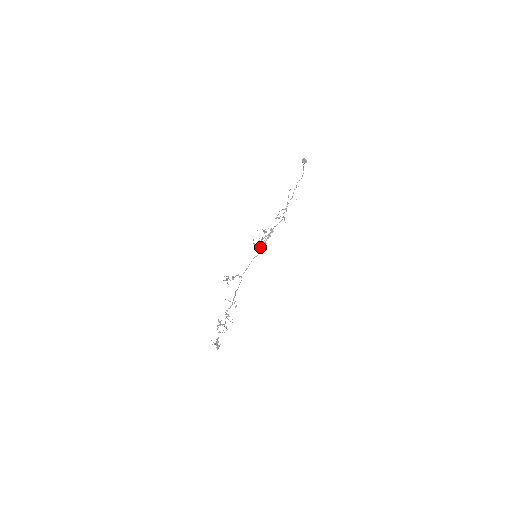
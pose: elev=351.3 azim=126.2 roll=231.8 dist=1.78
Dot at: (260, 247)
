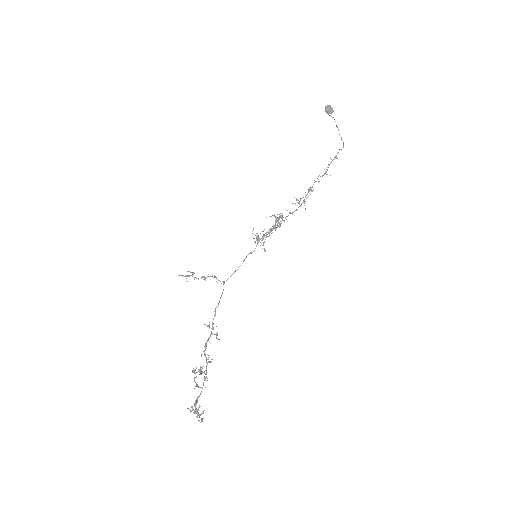
Dot at: (259, 240)
